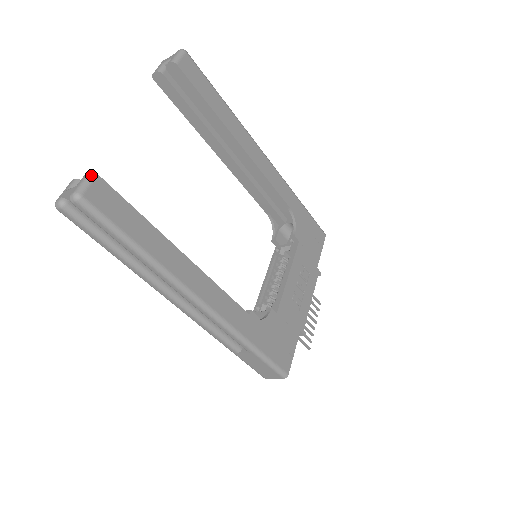
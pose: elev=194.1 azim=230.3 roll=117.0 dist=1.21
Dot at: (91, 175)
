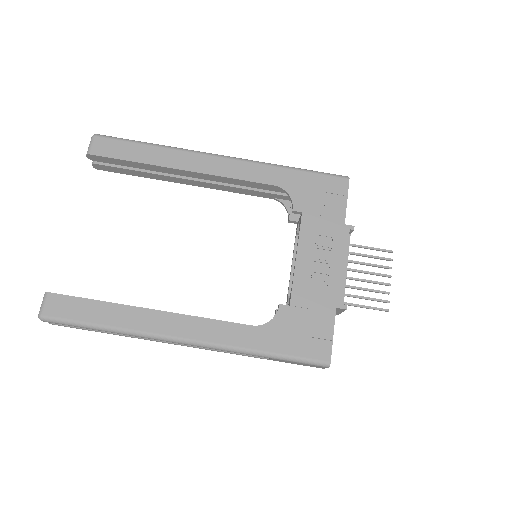
Dot at: (44, 295)
